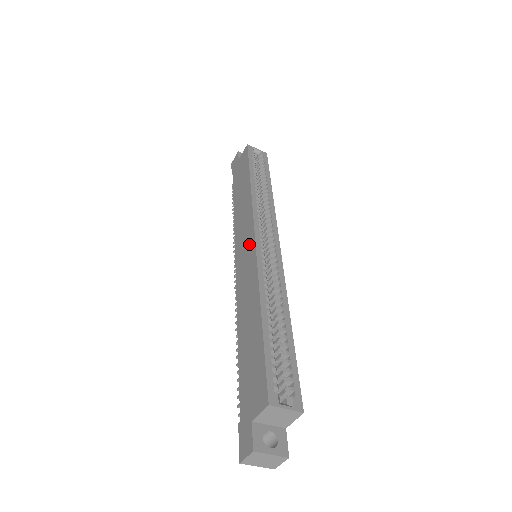
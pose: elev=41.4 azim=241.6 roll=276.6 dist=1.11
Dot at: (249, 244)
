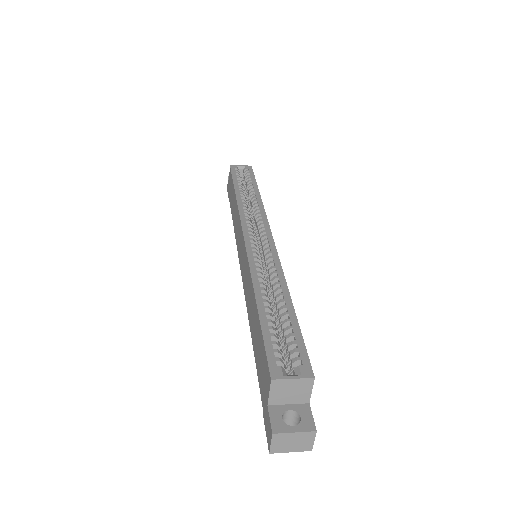
Dot at: (242, 246)
